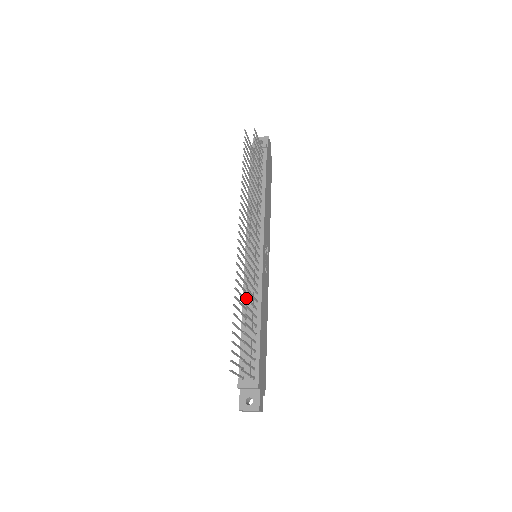
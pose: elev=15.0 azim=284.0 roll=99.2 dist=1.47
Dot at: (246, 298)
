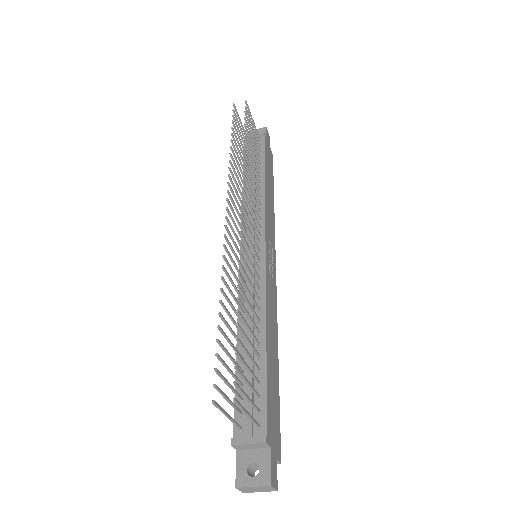
Dot at: occluded
